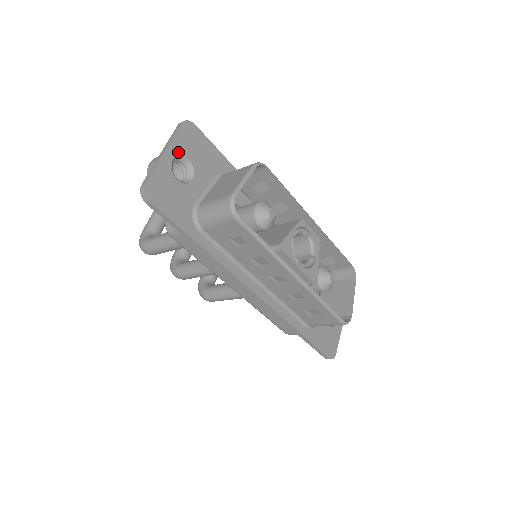
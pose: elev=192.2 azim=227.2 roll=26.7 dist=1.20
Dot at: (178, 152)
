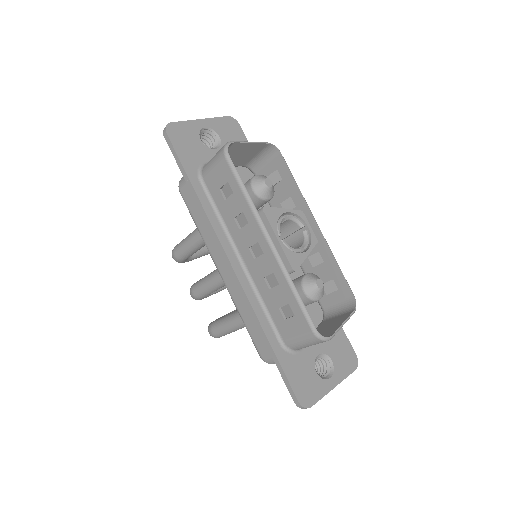
Dot at: (213, 127)
